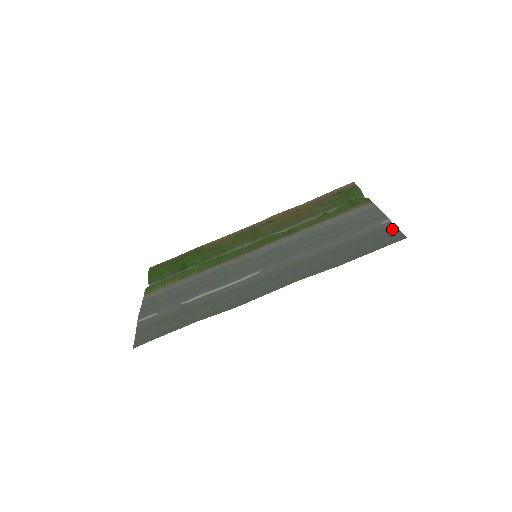
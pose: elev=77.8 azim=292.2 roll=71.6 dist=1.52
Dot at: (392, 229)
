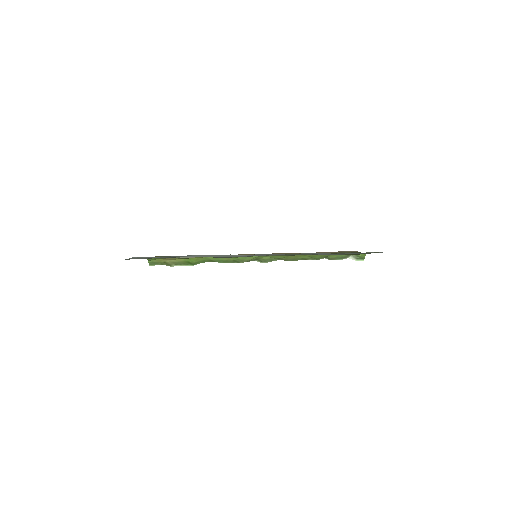
Dot at: occluded
